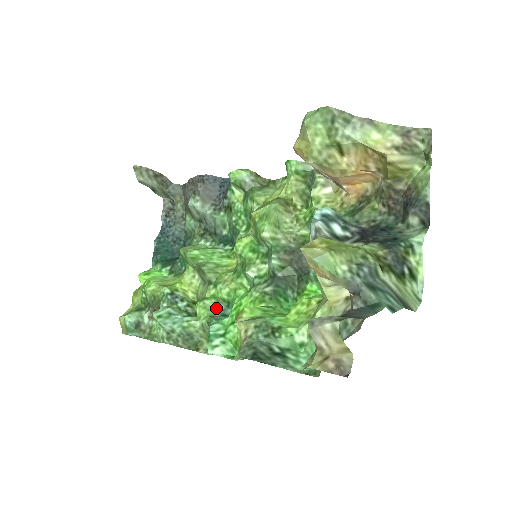
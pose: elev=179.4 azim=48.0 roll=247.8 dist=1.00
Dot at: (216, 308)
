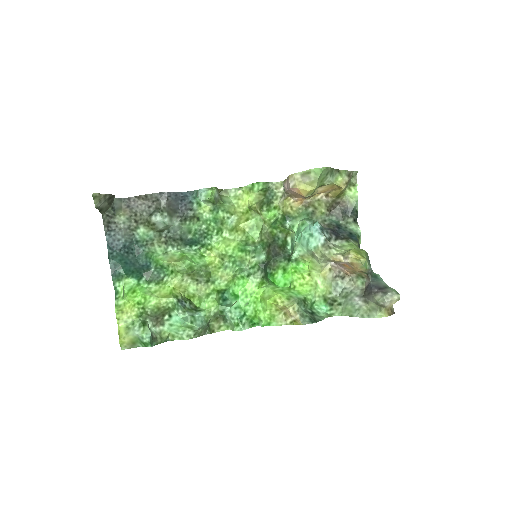
Dot at: (219, 298)
